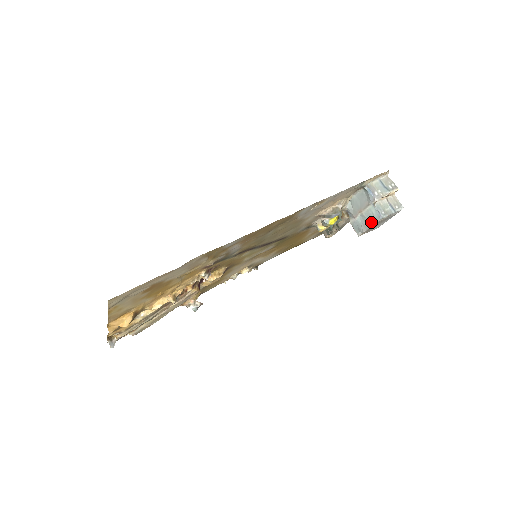
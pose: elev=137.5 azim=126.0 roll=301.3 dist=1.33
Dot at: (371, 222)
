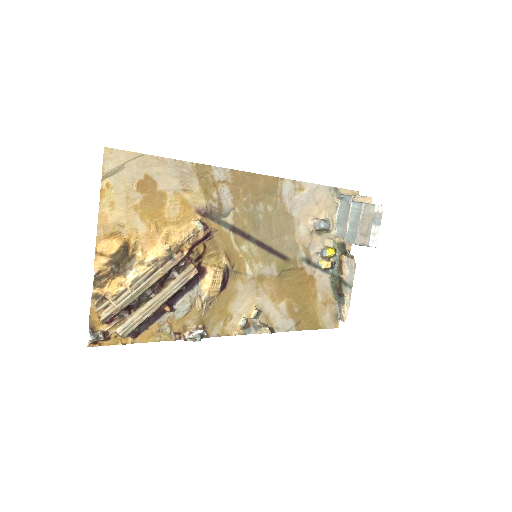
Dot at: (358, 217)
